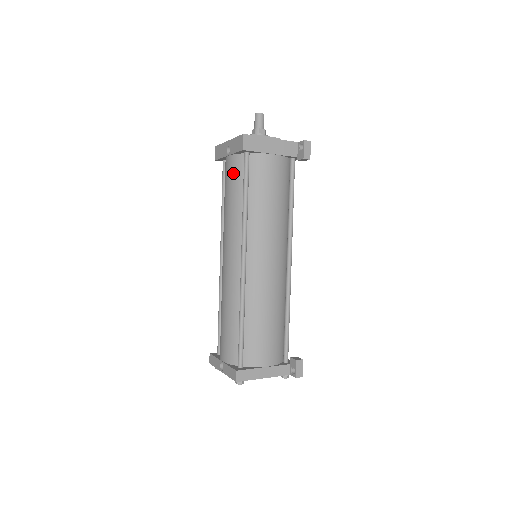
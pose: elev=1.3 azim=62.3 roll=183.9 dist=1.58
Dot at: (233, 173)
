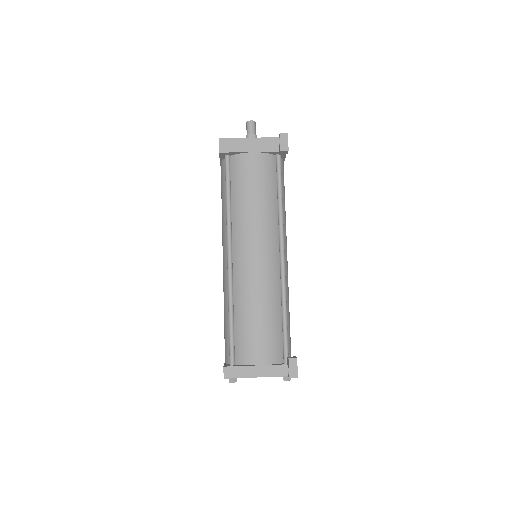
Dot at: (222, 178)
